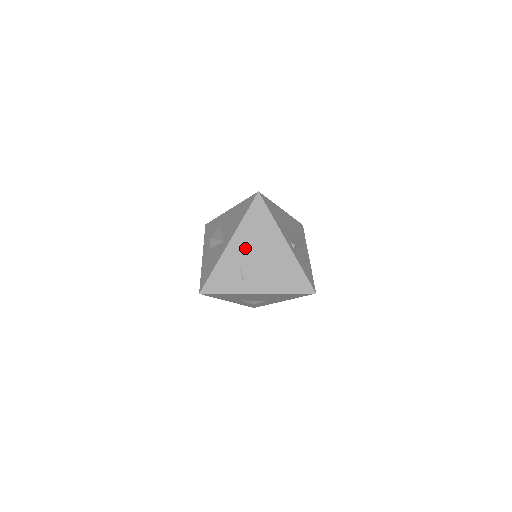
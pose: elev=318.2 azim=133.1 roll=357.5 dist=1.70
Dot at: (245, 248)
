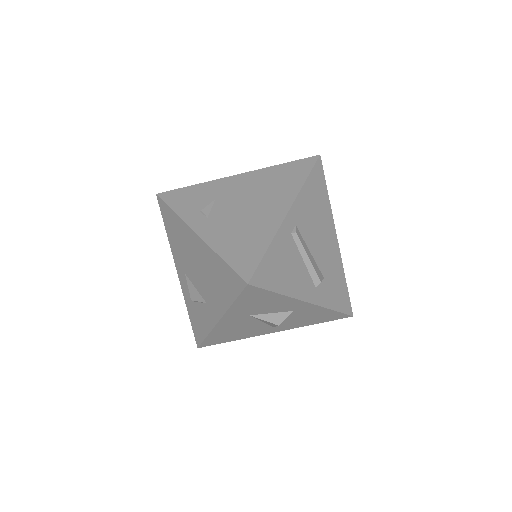
Dot at: (244, 188)
